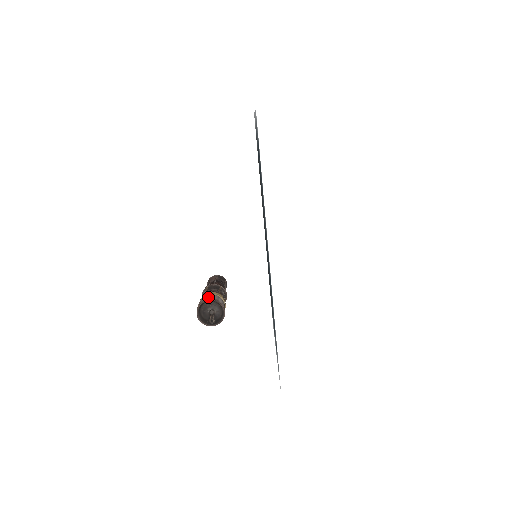
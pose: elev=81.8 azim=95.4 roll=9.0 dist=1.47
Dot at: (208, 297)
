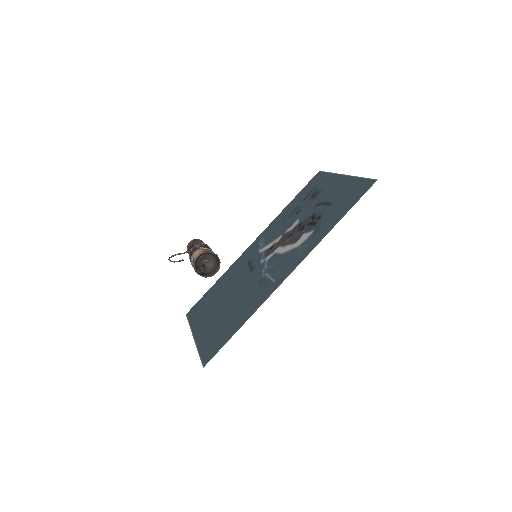
Dot at: occluded
